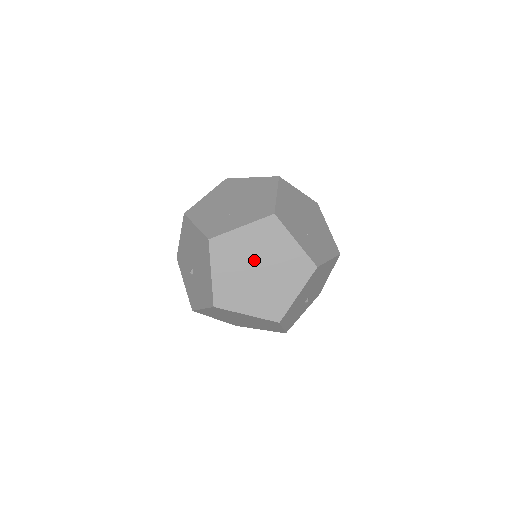
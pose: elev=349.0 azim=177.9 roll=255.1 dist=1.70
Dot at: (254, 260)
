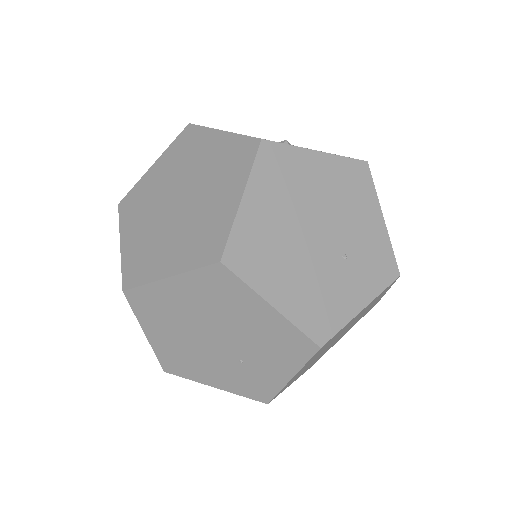
Dot at: (325, 349)
